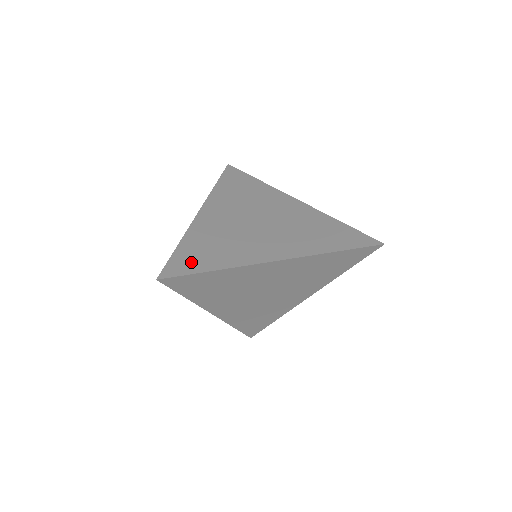
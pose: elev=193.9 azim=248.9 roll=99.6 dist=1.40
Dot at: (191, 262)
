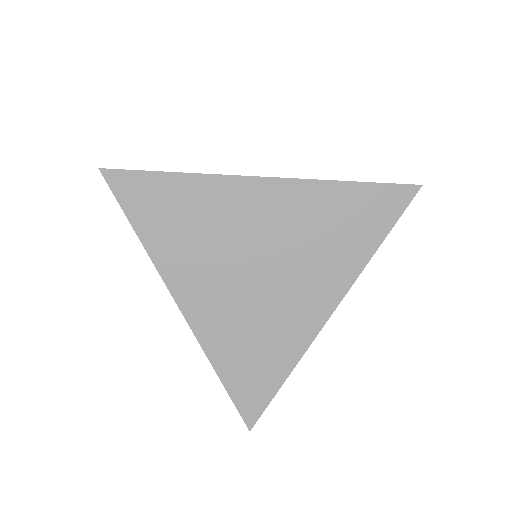
Dot at: occluded
